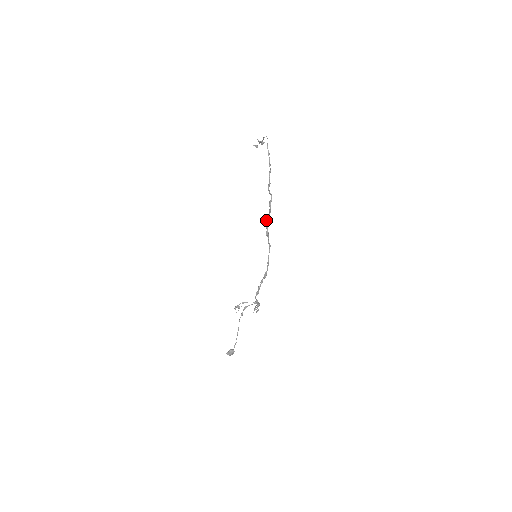
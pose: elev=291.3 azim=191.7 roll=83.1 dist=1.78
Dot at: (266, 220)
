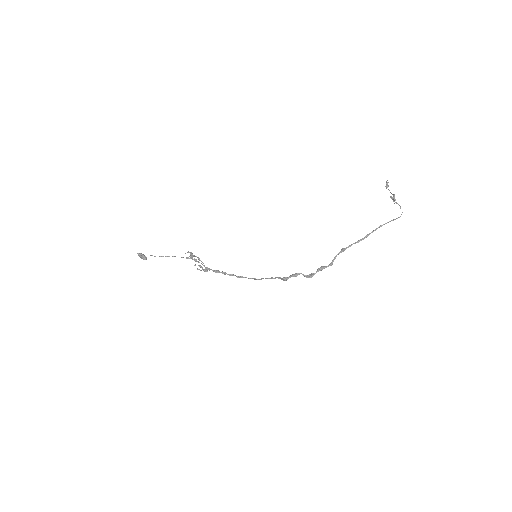
Dot at: occluded
